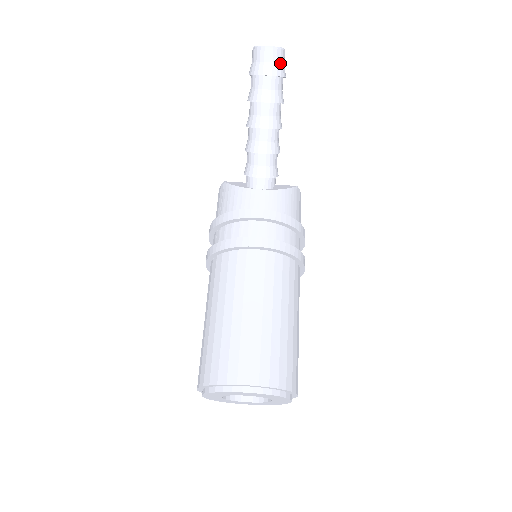
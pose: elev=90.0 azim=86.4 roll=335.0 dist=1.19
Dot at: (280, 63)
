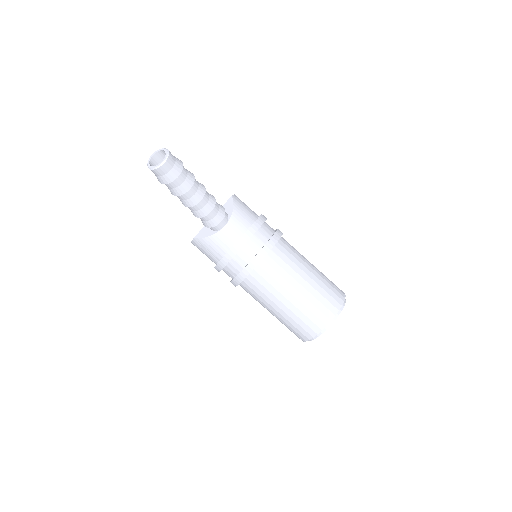
Dot at: (175, 161)
